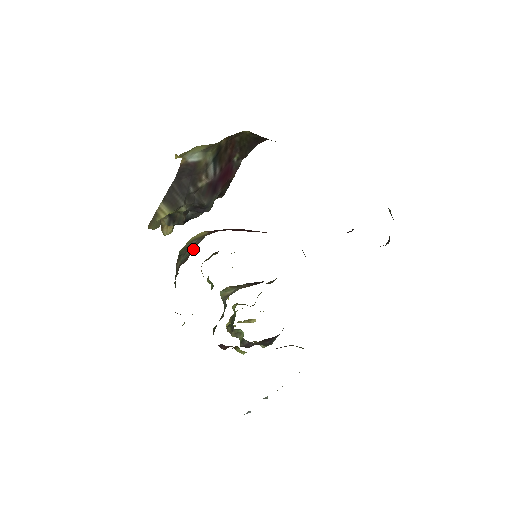
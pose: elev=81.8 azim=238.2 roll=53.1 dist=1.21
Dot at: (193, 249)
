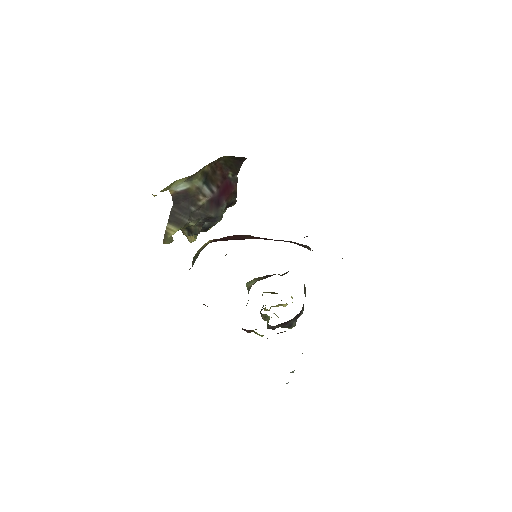
Dot at: occluded
